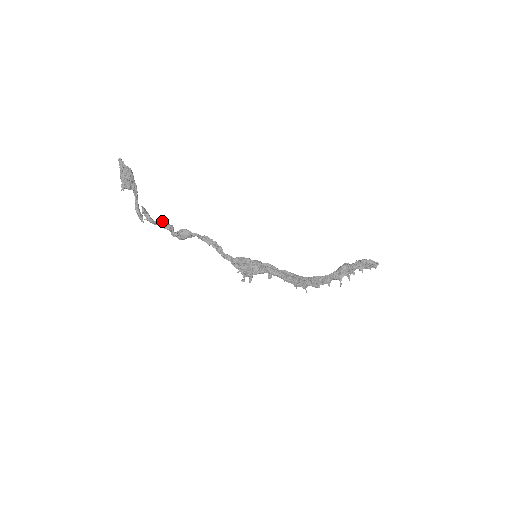
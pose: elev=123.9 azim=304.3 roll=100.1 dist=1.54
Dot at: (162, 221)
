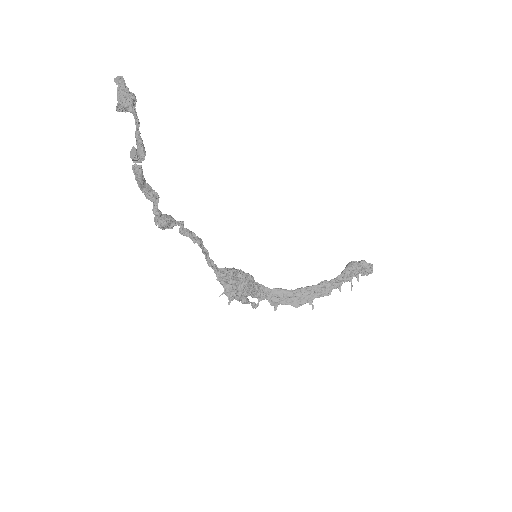
Dot at: (148, 184)
